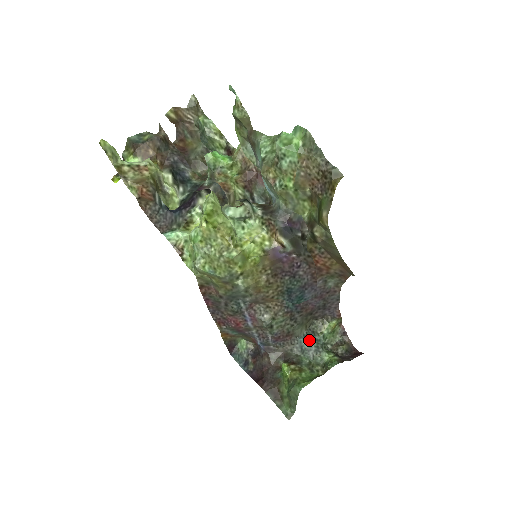
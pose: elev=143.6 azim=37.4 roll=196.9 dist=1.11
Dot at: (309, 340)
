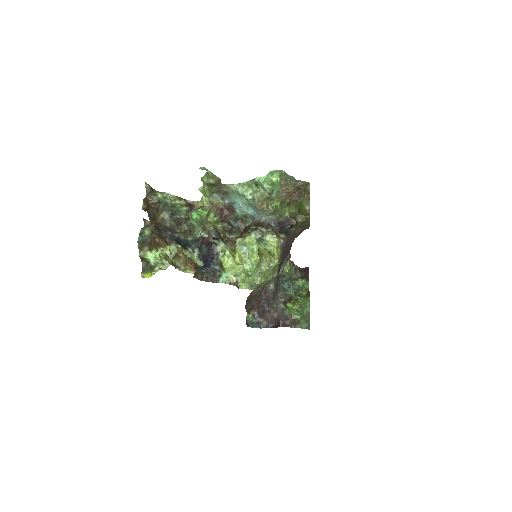
Dot at: (285, 282)
